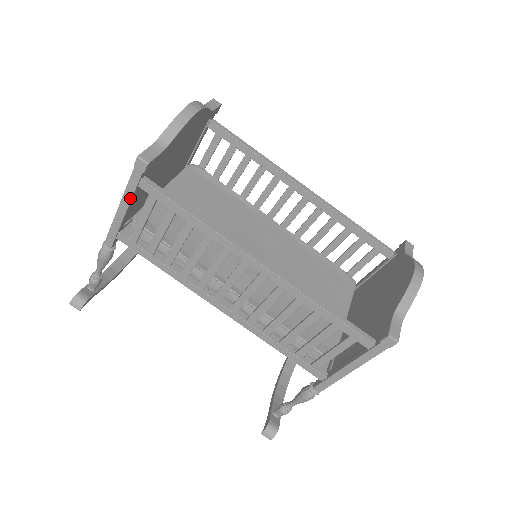
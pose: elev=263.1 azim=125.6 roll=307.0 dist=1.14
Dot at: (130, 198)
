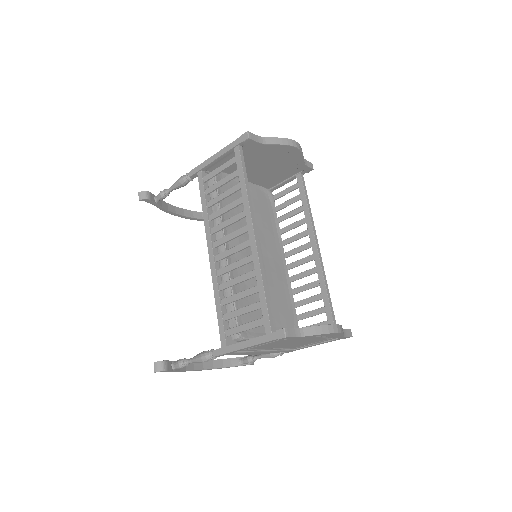
Dot at: (225, 152)
